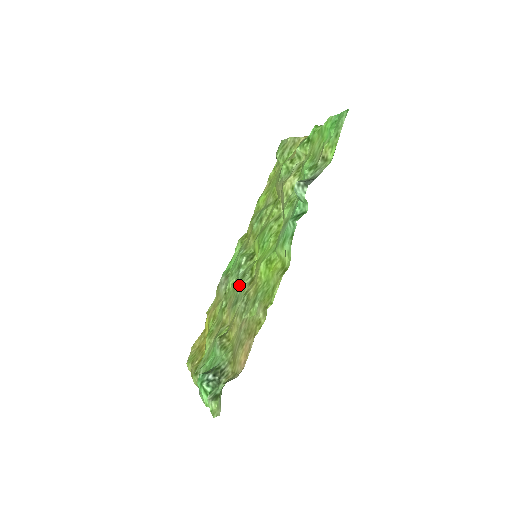
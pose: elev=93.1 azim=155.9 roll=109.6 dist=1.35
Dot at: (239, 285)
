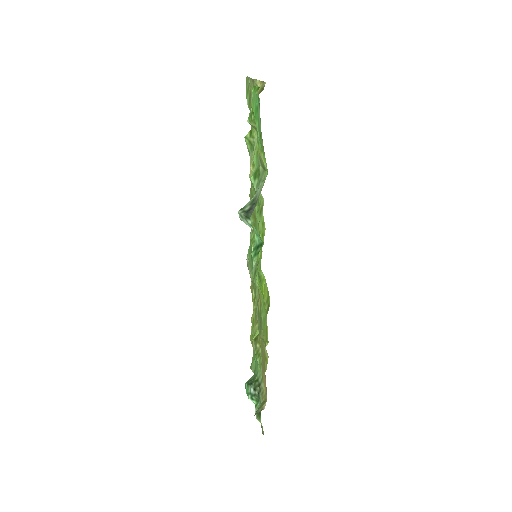
Dot at: (254, 284)
